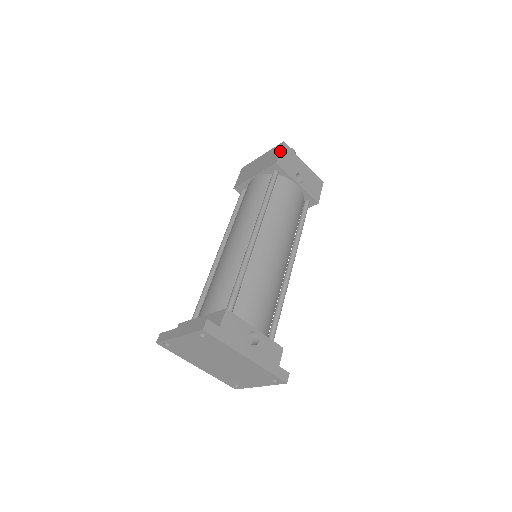
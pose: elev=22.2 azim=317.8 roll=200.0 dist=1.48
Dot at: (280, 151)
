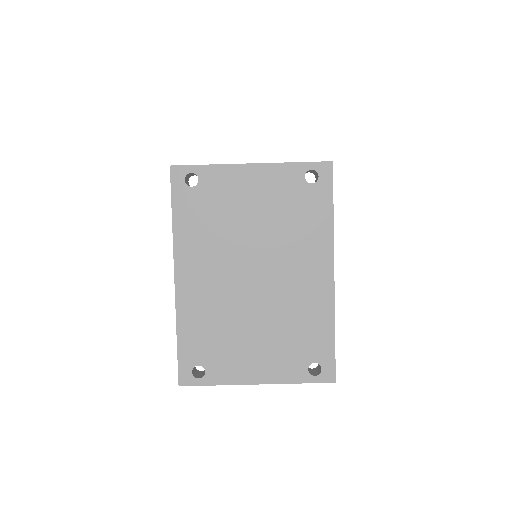
Dot at: occluded
